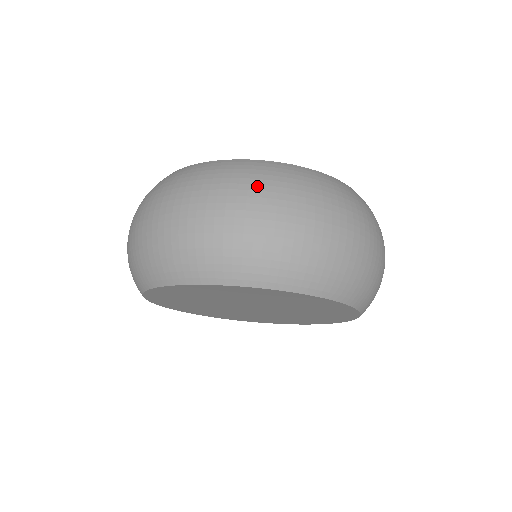
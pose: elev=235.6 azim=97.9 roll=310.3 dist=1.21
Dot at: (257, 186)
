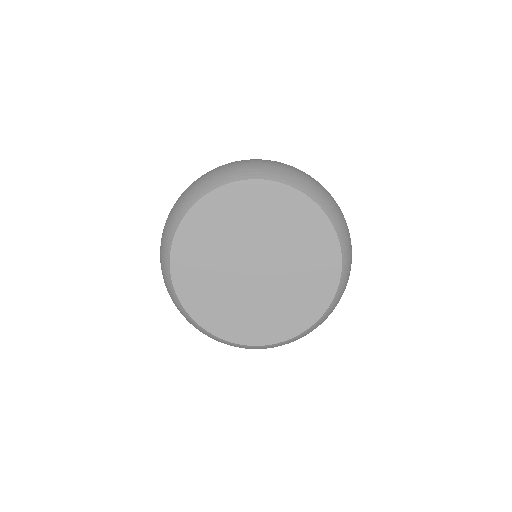
Dot at: occluded
